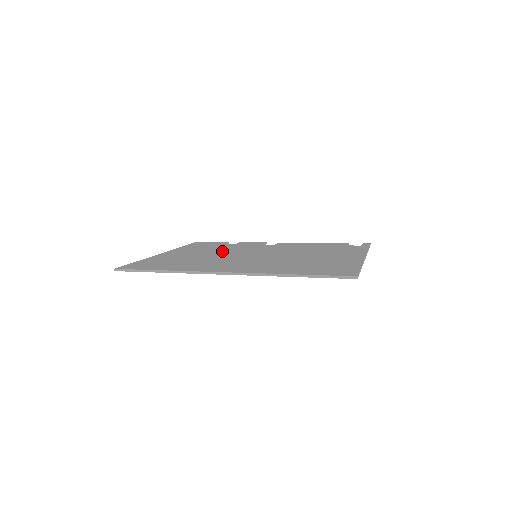
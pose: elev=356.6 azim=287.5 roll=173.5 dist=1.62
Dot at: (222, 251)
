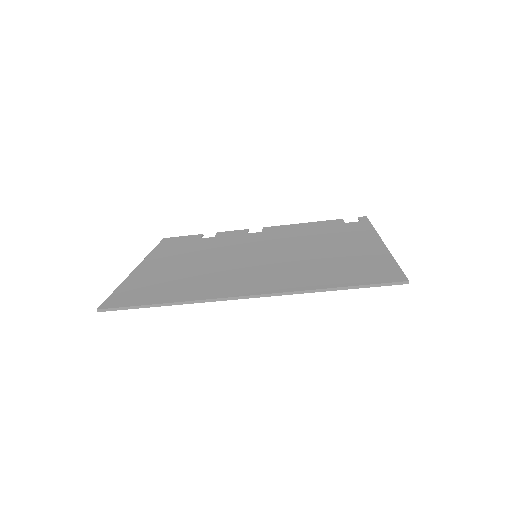
Dot at: (209, 253)
